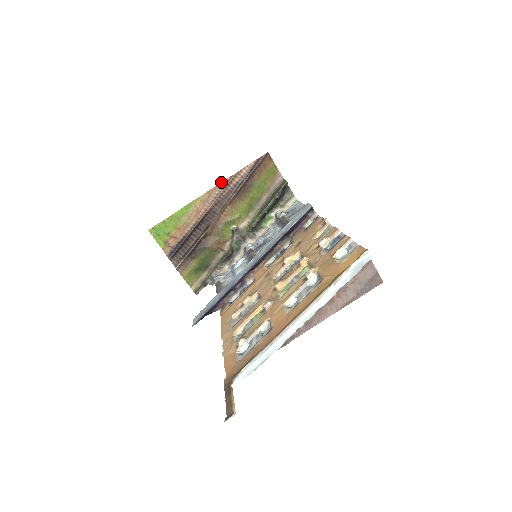
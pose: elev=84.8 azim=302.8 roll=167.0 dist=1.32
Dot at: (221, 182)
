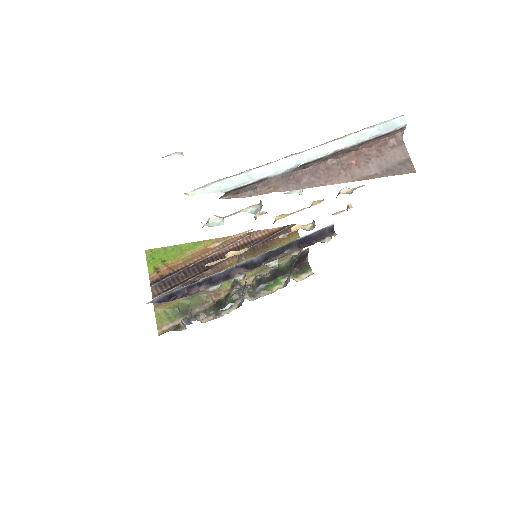
Dot at: occluded
